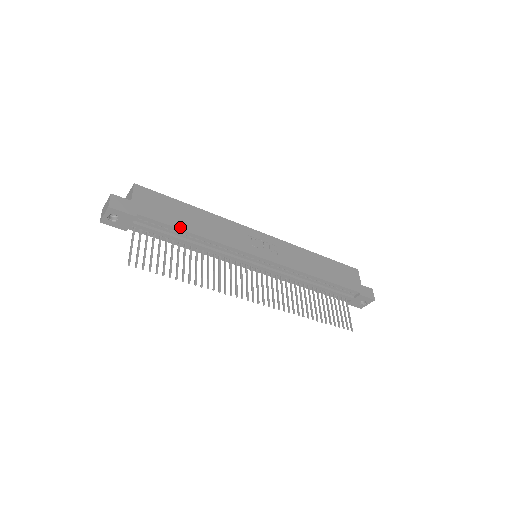
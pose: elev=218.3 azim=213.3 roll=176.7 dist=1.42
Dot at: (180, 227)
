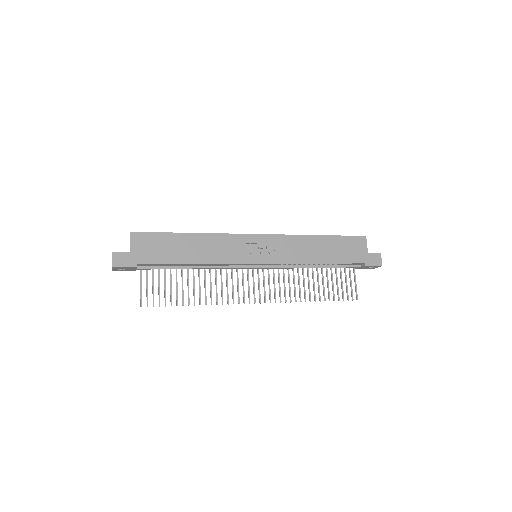
Dot at: (177, 262)
